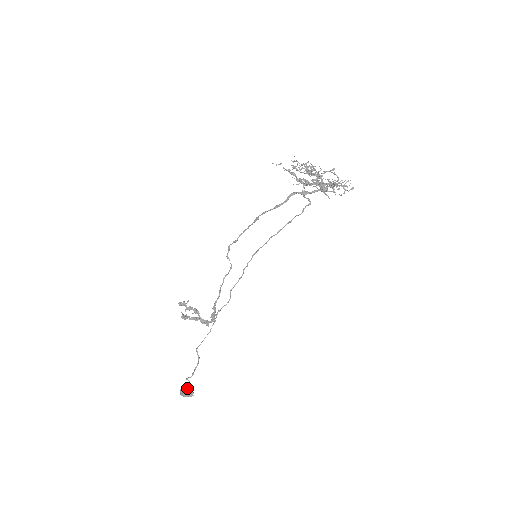
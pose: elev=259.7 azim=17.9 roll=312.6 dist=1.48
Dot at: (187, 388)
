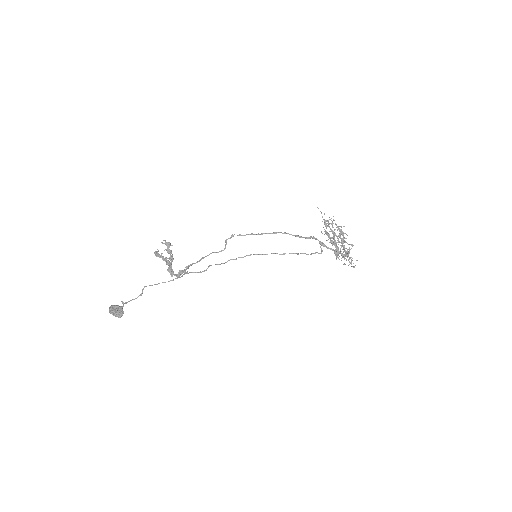
Dot at: (120, 308)
